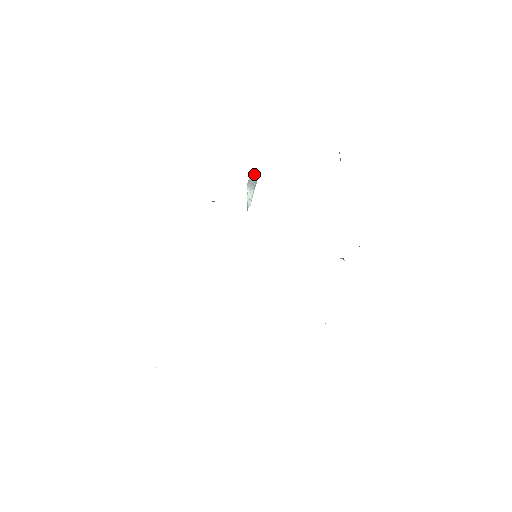
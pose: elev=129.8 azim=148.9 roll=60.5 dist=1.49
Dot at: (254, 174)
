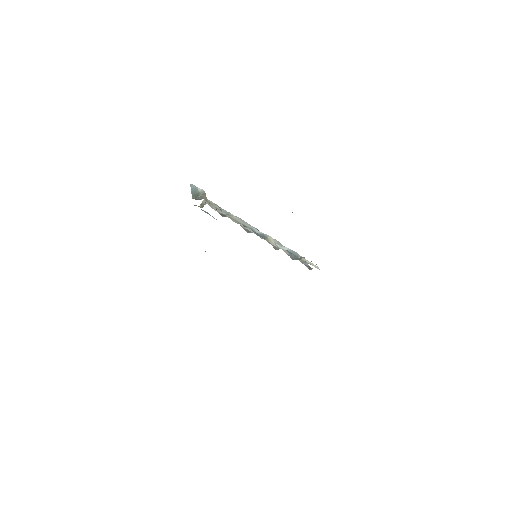
Dot at: occluded
